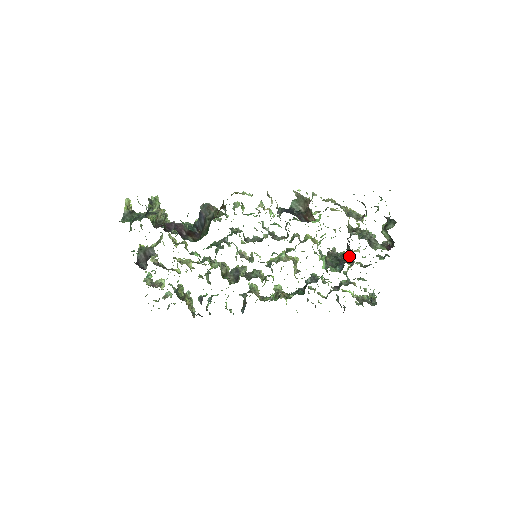
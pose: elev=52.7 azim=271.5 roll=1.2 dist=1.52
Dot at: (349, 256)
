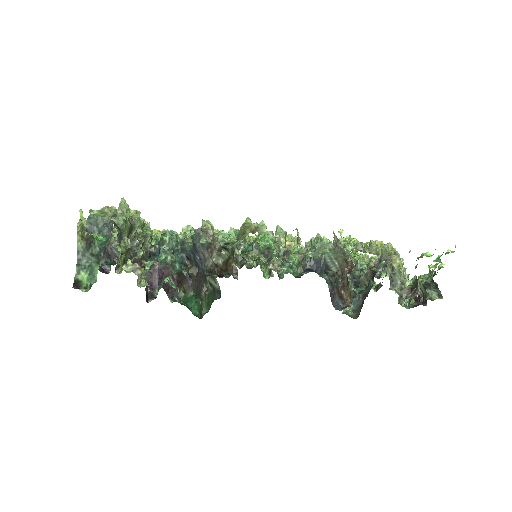
Dot at: (368, 275)
